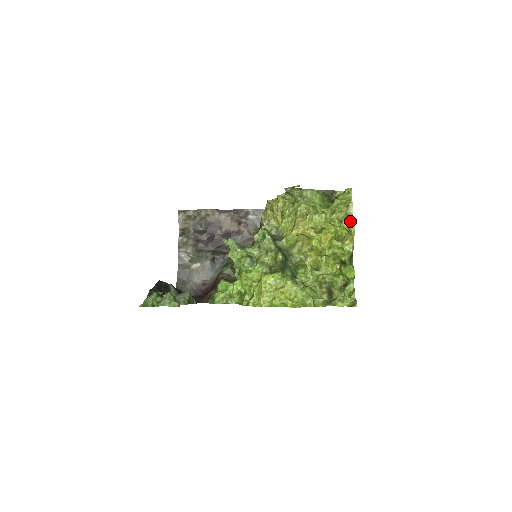
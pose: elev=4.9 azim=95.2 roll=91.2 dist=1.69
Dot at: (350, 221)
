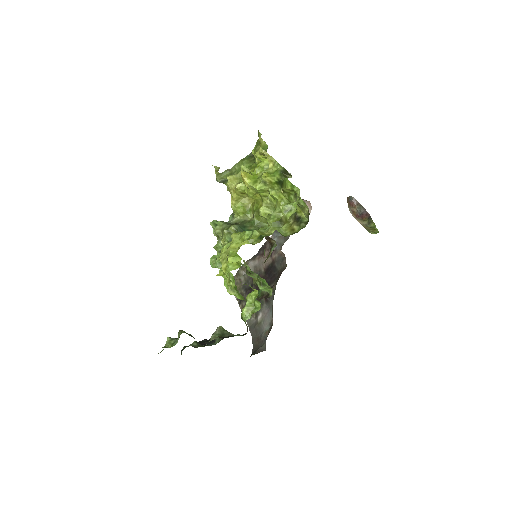
Dot at: (266, 150)
